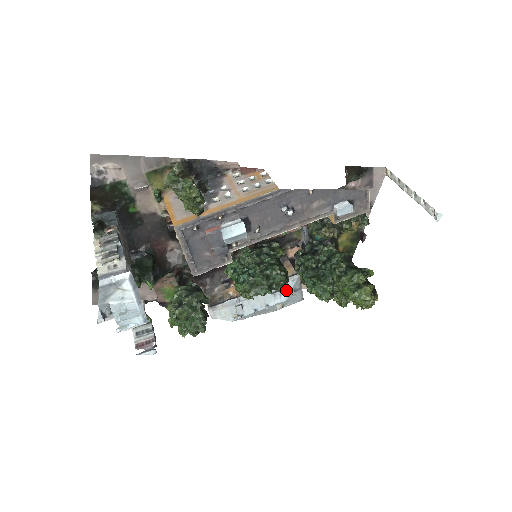
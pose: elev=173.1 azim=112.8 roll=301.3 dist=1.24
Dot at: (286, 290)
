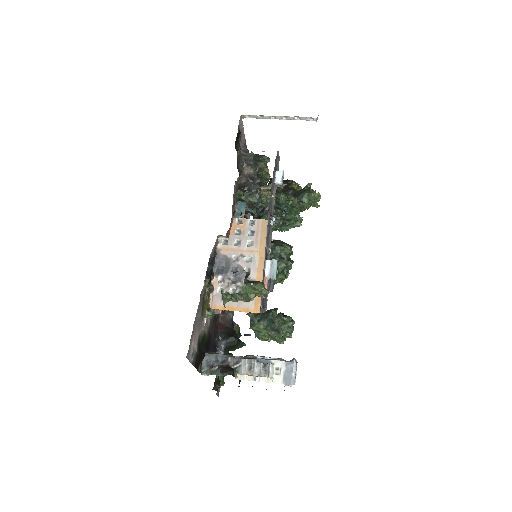
Dot at: occluded
